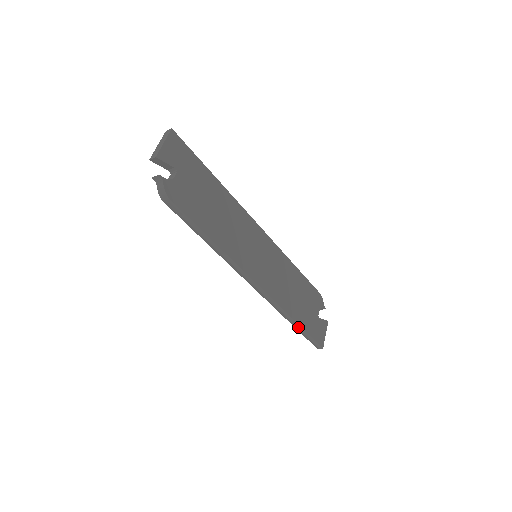
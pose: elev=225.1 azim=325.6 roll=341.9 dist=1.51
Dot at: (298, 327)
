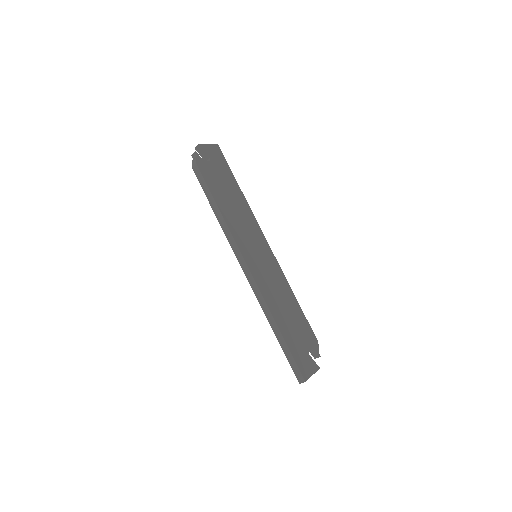
Dot at: (281, 339)
